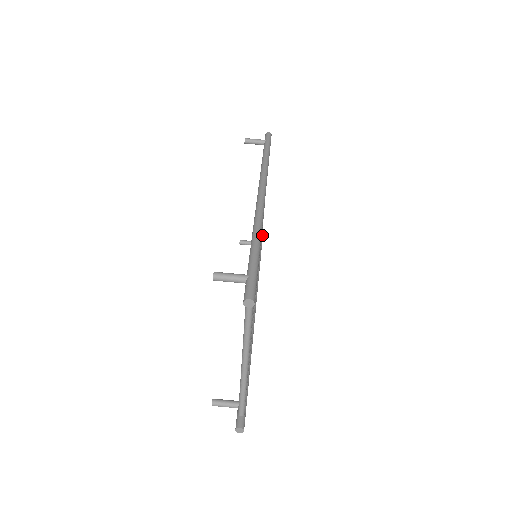
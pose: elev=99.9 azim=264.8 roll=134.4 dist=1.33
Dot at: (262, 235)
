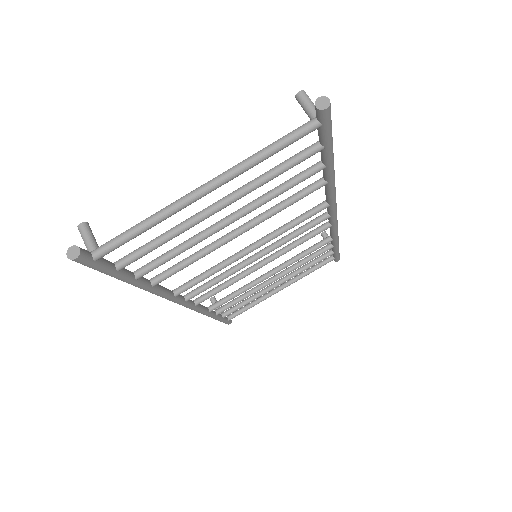
Dot at: (230, 322)
